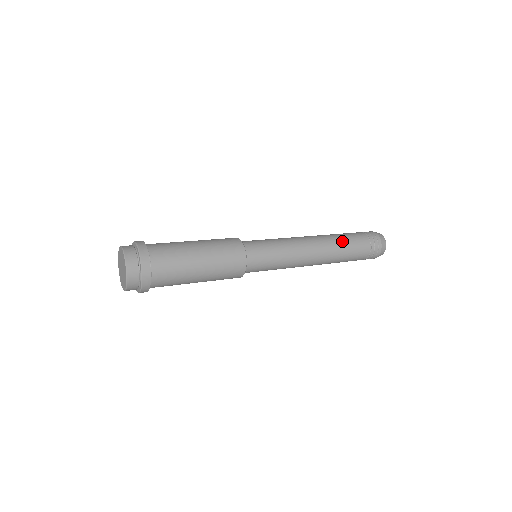
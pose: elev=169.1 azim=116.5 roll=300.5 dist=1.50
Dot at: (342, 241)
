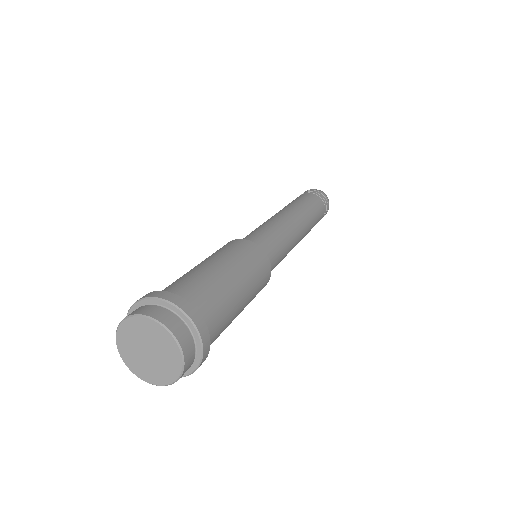
Dot at: occluded
